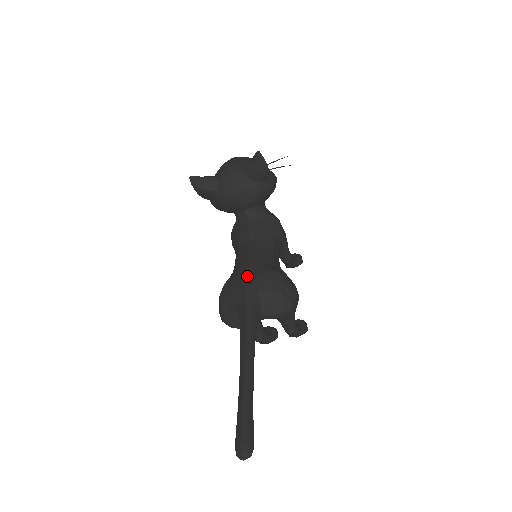
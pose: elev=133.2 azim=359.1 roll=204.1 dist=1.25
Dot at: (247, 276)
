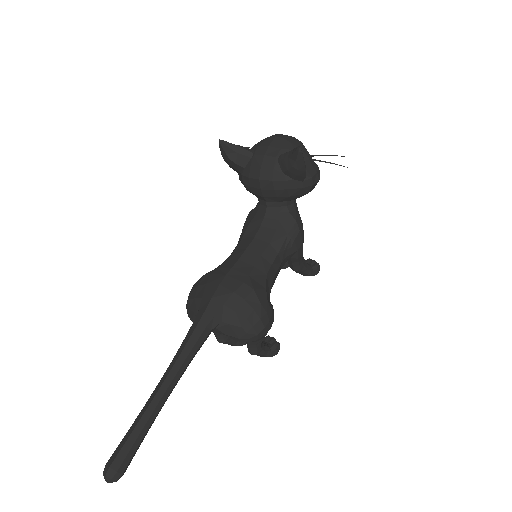
Dot at: (224, 282)
